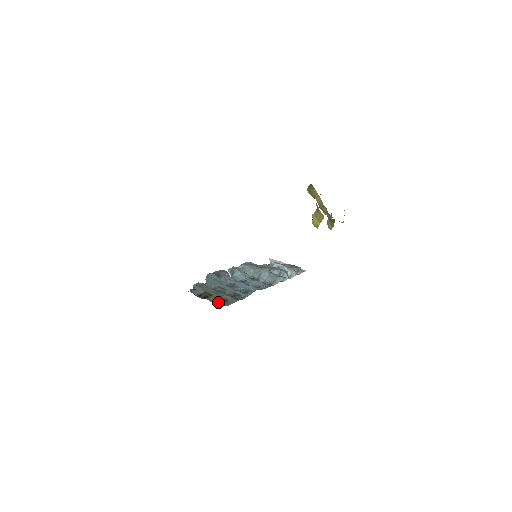
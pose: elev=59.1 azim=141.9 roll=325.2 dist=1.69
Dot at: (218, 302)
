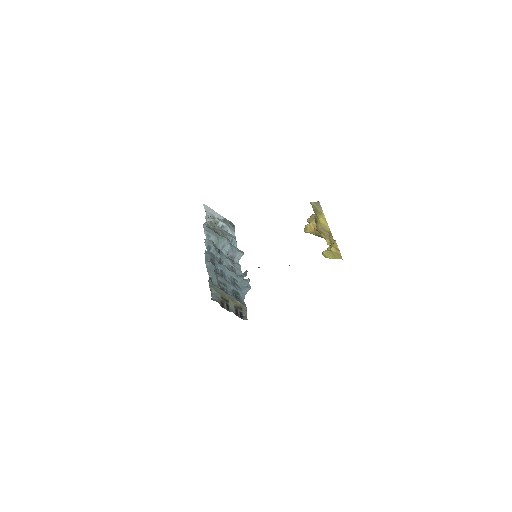
Dot at: (239, 313)
